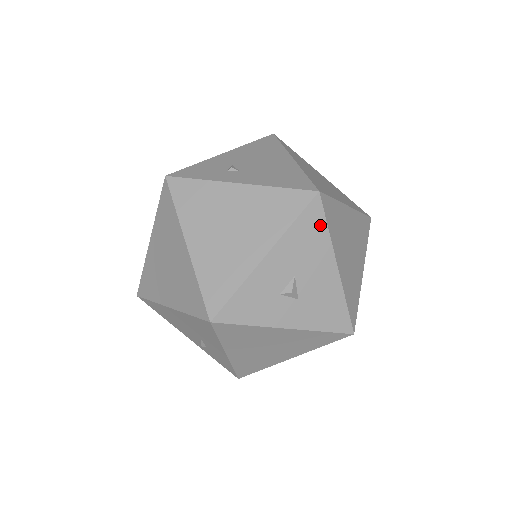
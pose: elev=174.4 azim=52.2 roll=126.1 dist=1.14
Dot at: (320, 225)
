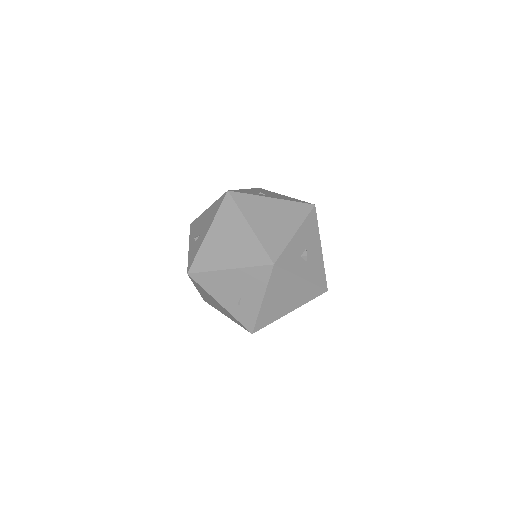
Dot at: (315, 223)
